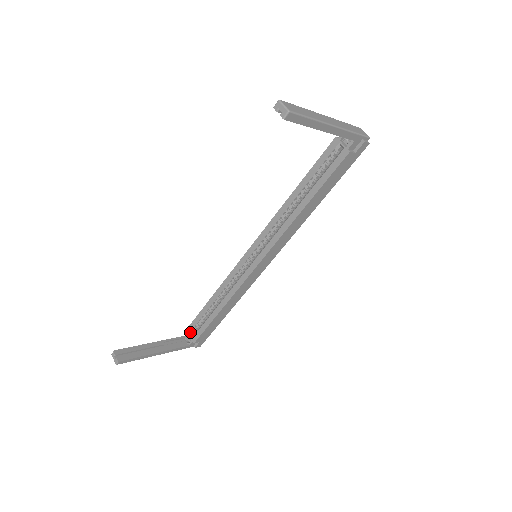
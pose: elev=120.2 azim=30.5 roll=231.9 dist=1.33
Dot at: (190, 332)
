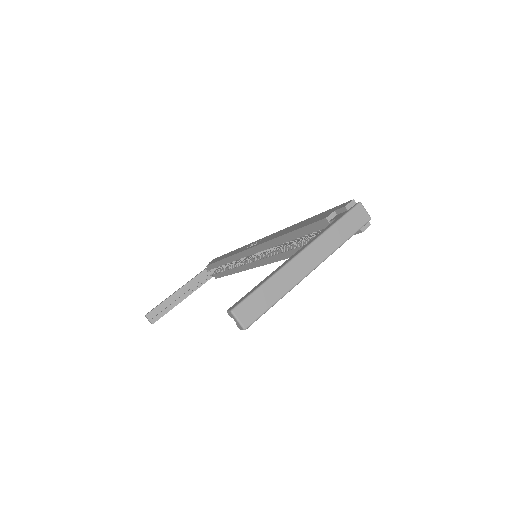
Dot at: (210, 270)
